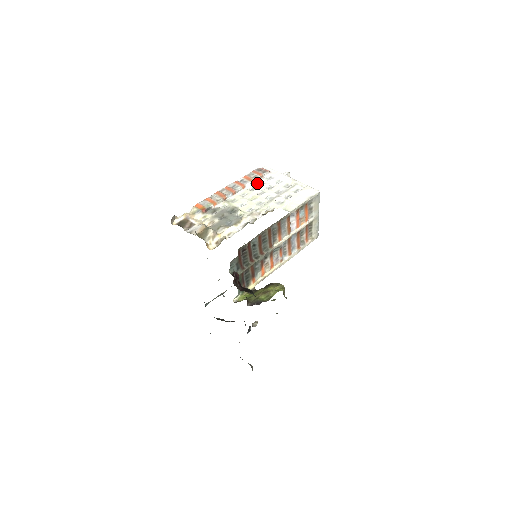
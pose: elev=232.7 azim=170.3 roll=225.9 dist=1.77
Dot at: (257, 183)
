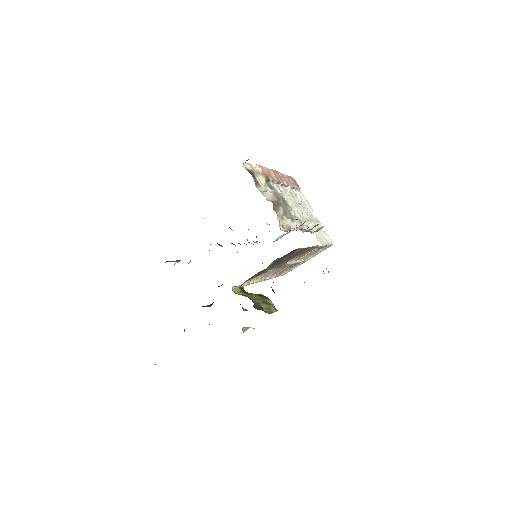
Dot at: (294, 192)
